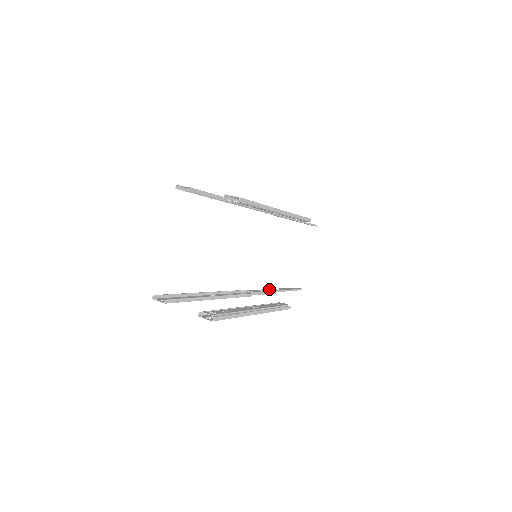
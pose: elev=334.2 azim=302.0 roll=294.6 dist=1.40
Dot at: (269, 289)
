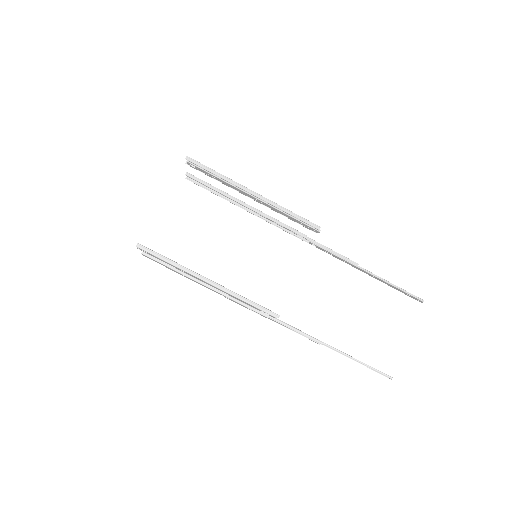
Dot at: occluded
